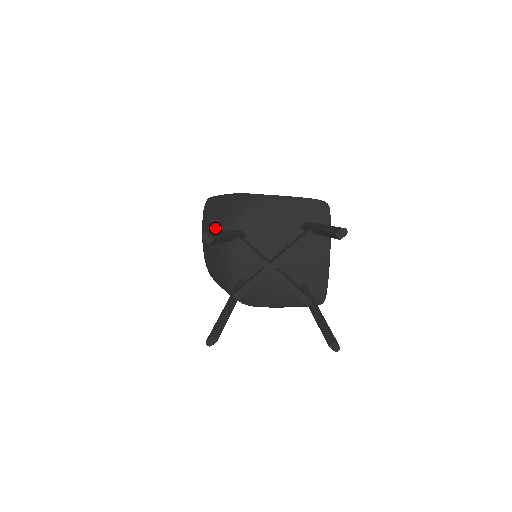
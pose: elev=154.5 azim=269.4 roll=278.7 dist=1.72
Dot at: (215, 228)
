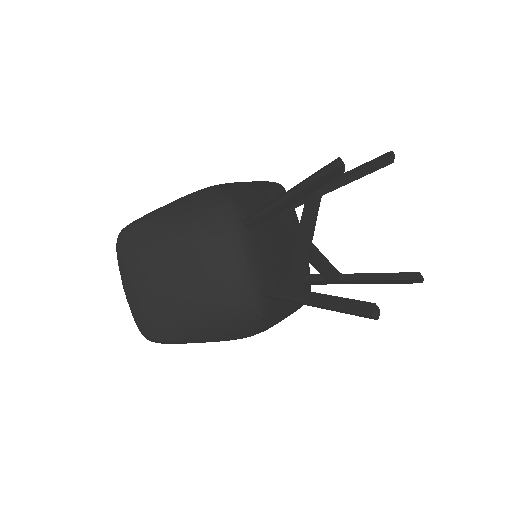
Dot at: (196, 238)
